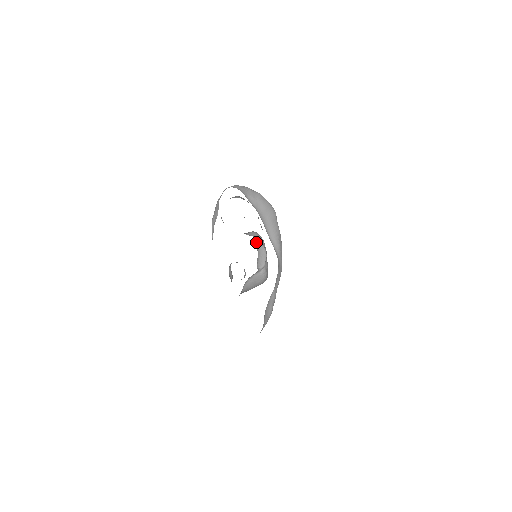
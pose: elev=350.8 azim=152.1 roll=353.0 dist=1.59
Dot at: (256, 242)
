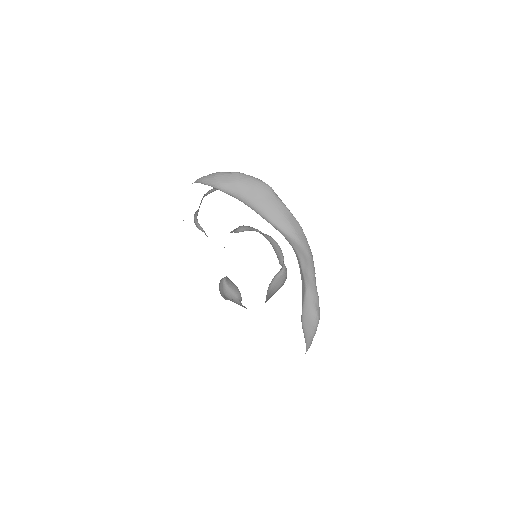
Dot at: occluded
